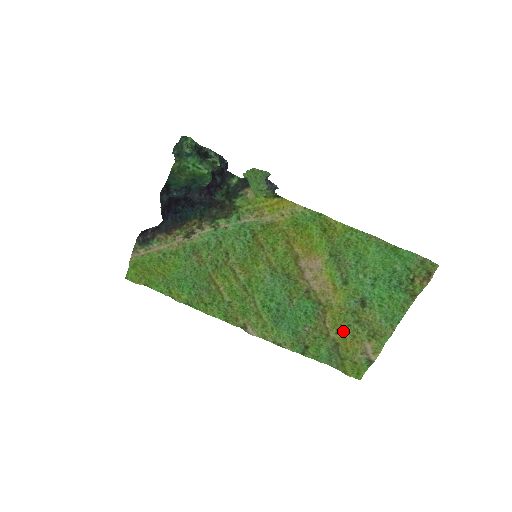
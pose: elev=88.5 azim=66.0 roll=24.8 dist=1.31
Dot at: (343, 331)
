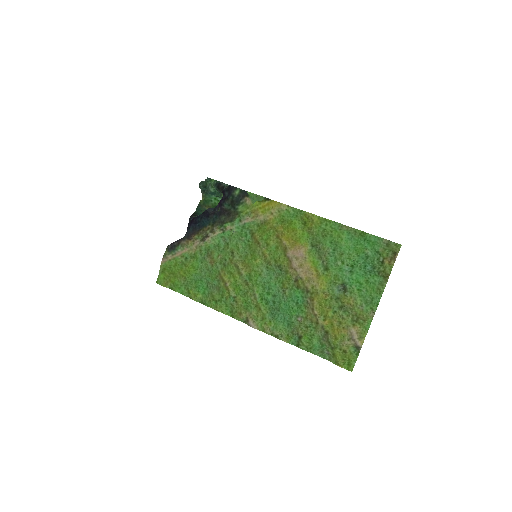
Dot at: (330, 317)
